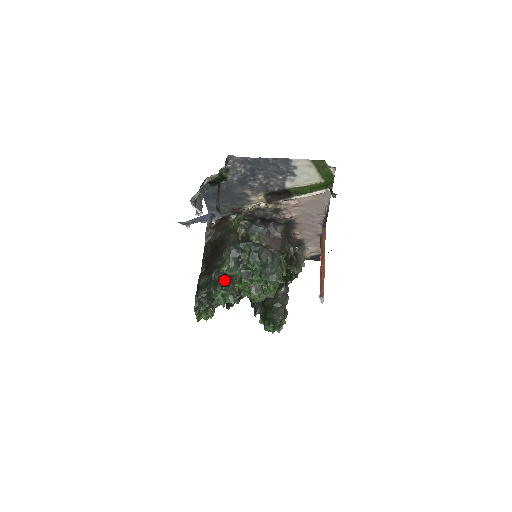
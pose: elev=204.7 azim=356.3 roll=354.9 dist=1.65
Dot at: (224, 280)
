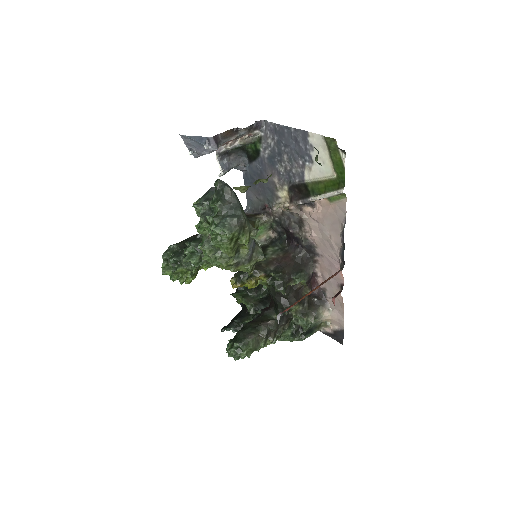
Dot at: occluded
